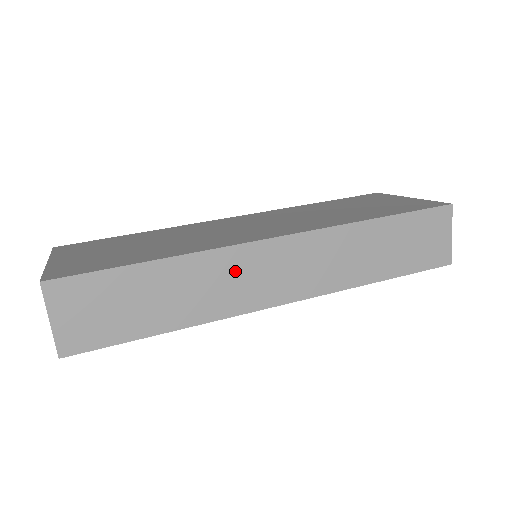
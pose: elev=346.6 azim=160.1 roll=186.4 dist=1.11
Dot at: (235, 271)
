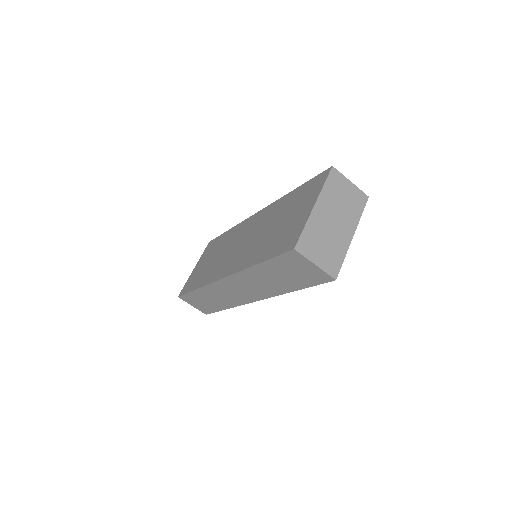
Dot at: (222, 291)
